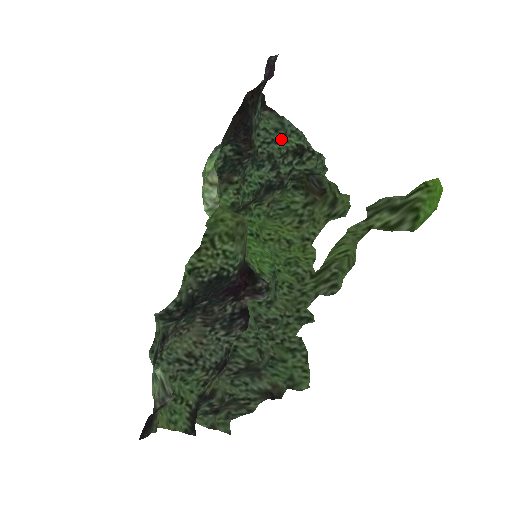
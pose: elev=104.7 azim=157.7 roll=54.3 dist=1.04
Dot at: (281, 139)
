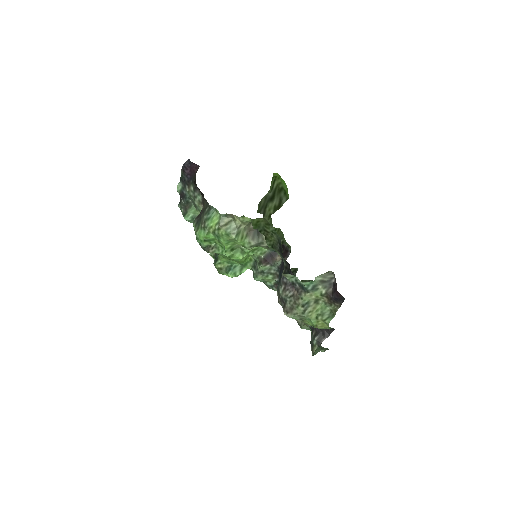
Dot at: occluded
